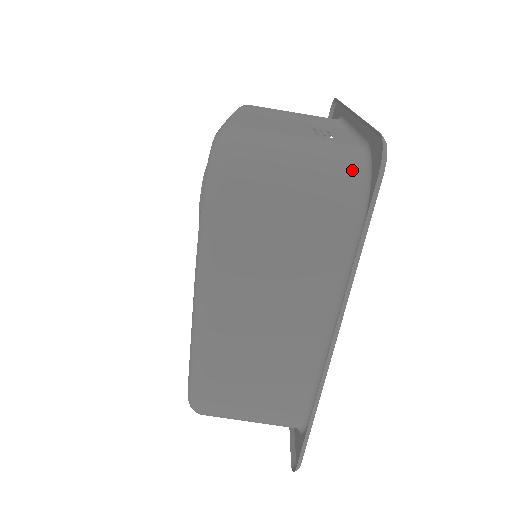
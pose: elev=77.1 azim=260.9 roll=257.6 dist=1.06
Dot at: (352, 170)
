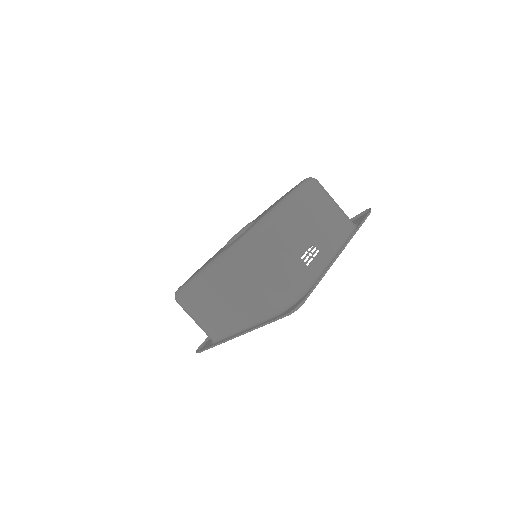
Dot at: (291, 294)
